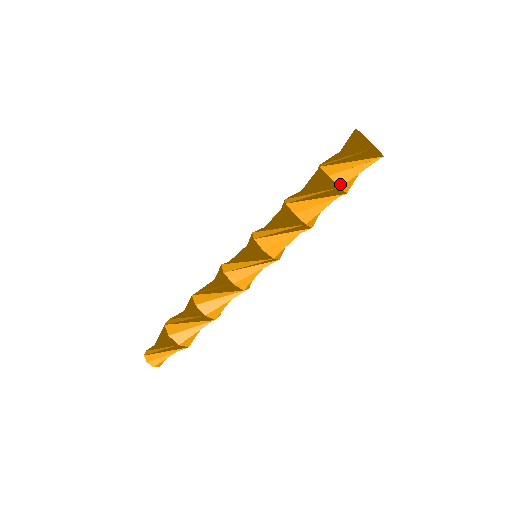
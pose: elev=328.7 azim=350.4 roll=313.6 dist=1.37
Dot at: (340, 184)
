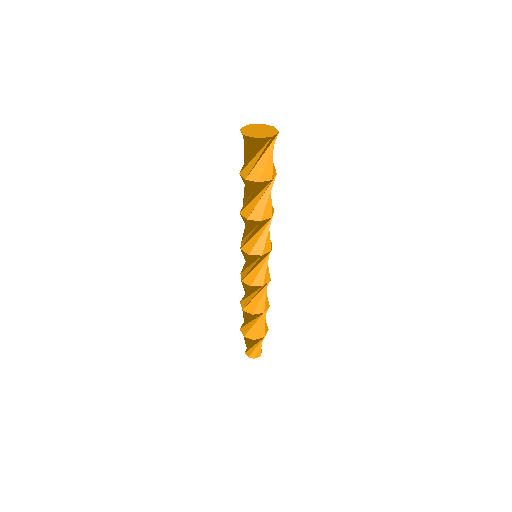
Dot at: (270, 178)
